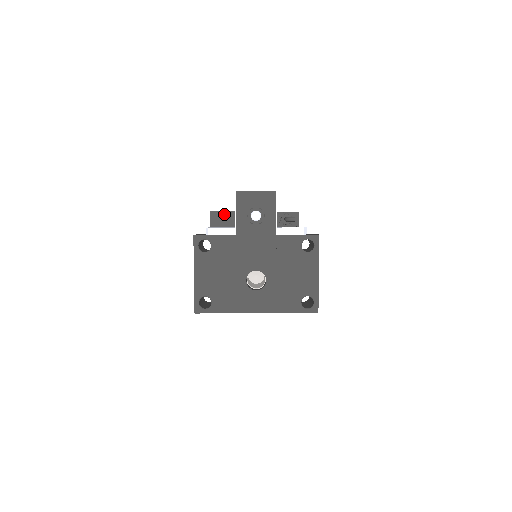
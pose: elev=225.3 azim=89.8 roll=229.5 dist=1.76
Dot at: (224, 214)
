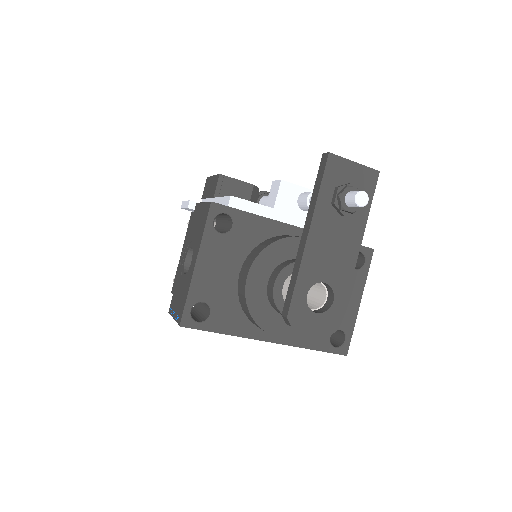
Dot at: (239, 184)
